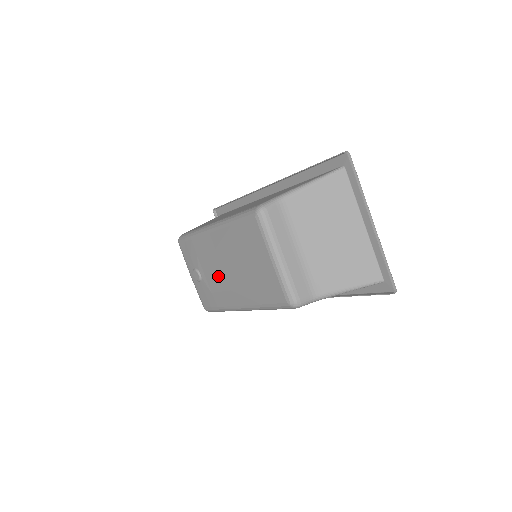
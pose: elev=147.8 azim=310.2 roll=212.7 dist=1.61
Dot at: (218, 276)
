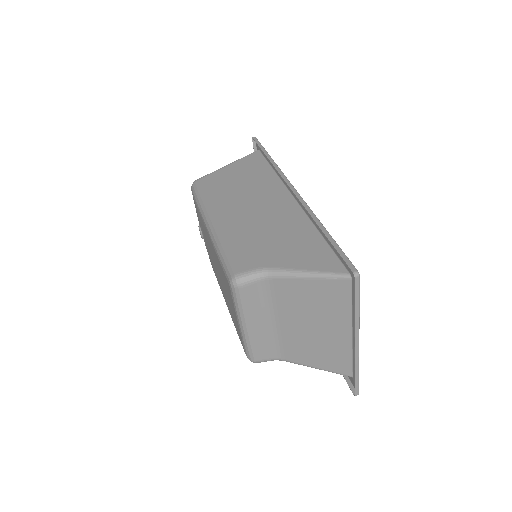
Dot at: (212, 259)
